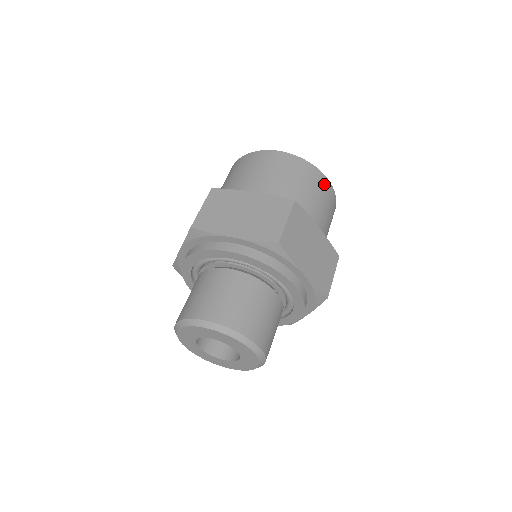
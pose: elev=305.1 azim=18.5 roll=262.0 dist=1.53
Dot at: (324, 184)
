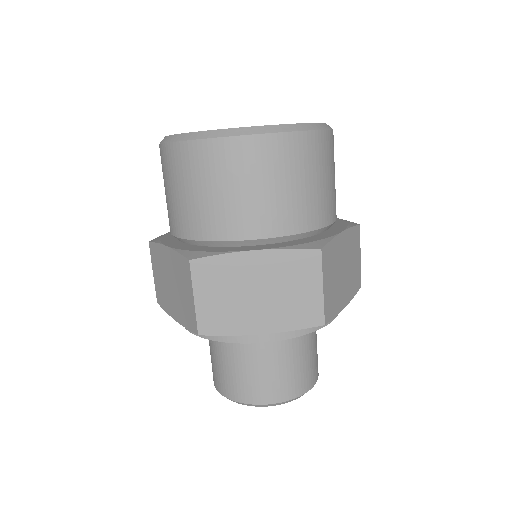
Dot at: (240, 153)
